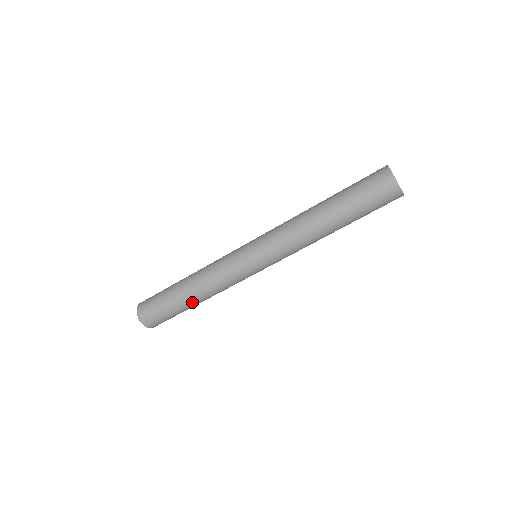
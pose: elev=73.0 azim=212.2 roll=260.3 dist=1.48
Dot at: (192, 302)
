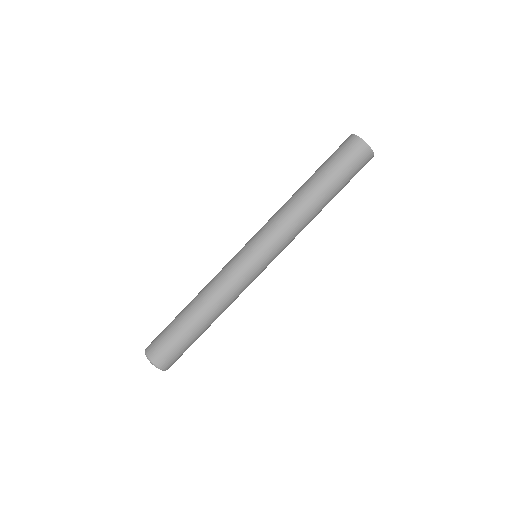
Dot at: (210, 325)
